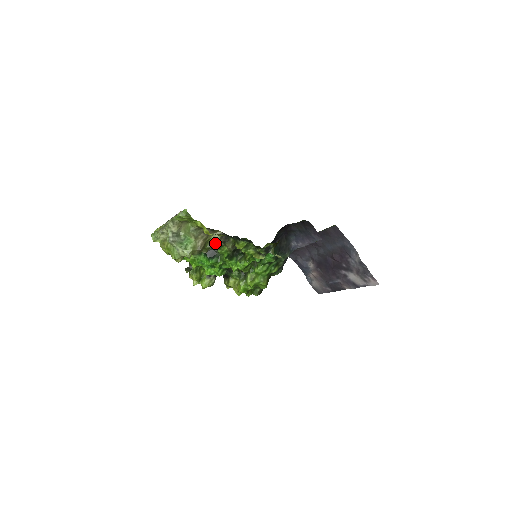
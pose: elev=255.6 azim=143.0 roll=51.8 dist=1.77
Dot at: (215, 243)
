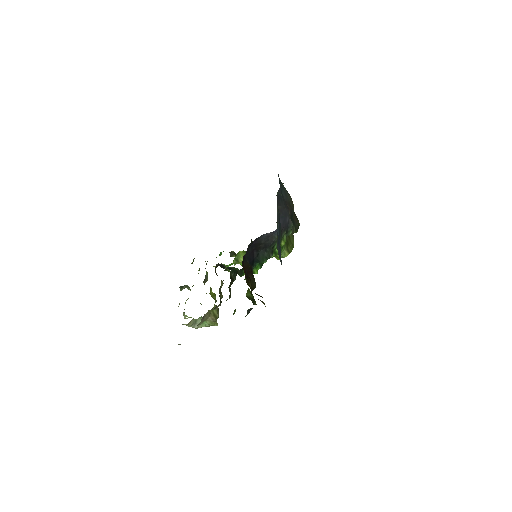
Dot at: occluded
